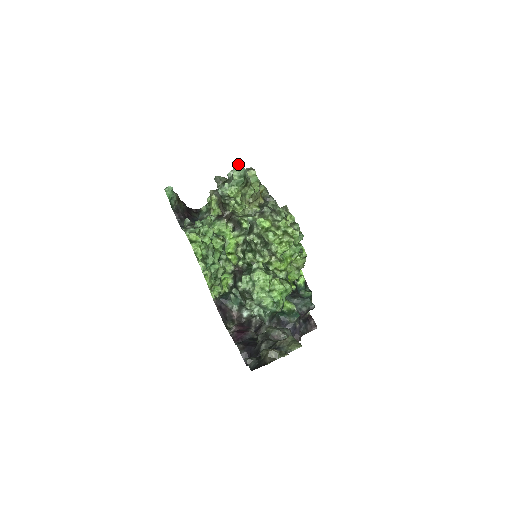
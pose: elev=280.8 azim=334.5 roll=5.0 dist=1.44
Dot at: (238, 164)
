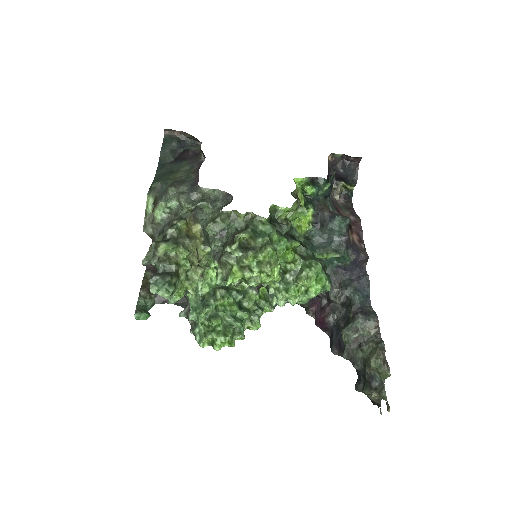
Dot at: (150, 289)
